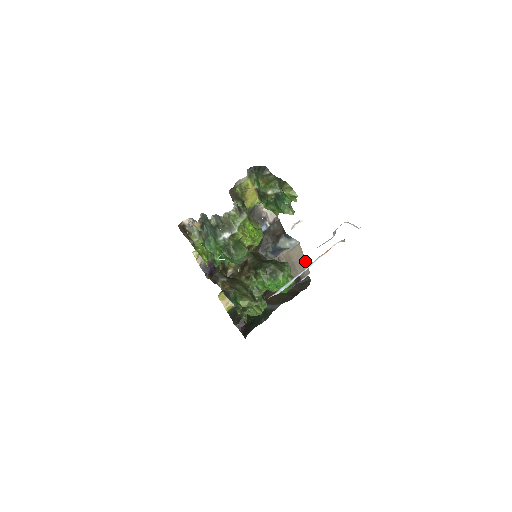
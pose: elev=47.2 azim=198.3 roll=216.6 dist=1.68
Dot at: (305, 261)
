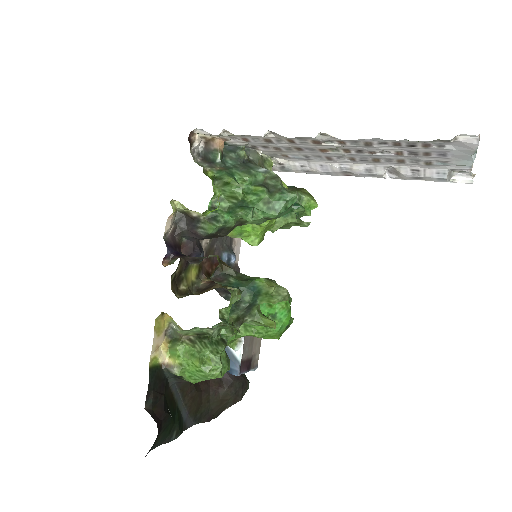
Dot at: (260, 341)
